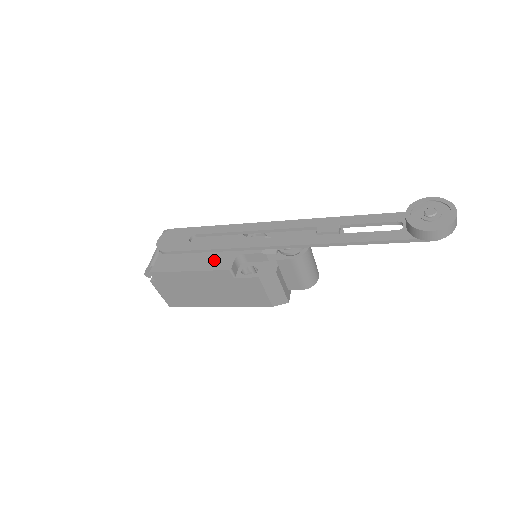
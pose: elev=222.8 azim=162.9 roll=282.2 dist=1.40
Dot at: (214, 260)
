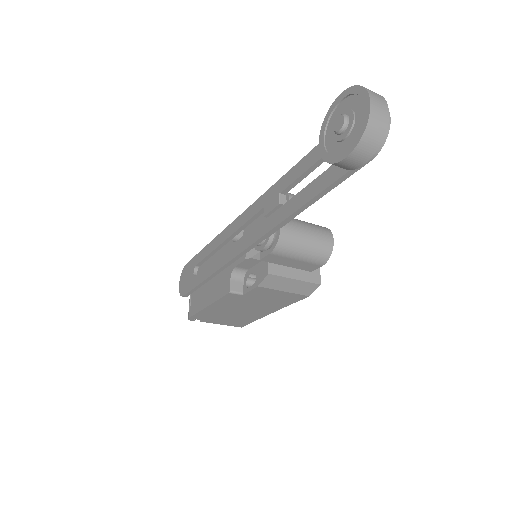
Dot at: (219, 285)
